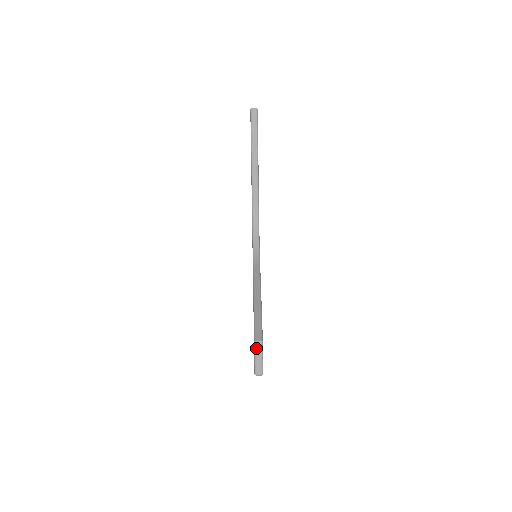
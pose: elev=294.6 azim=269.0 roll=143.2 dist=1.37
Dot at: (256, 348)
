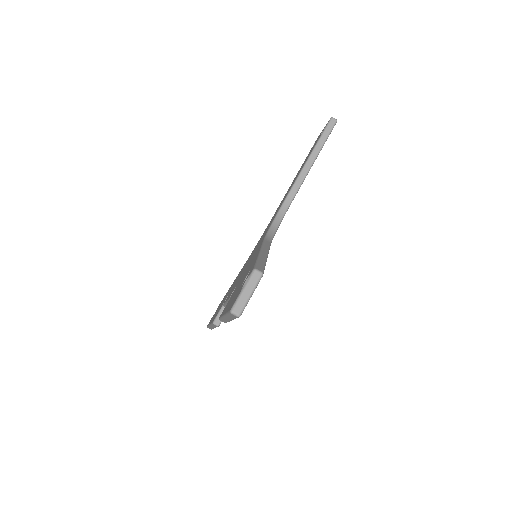
Dot at: (252, 277)
